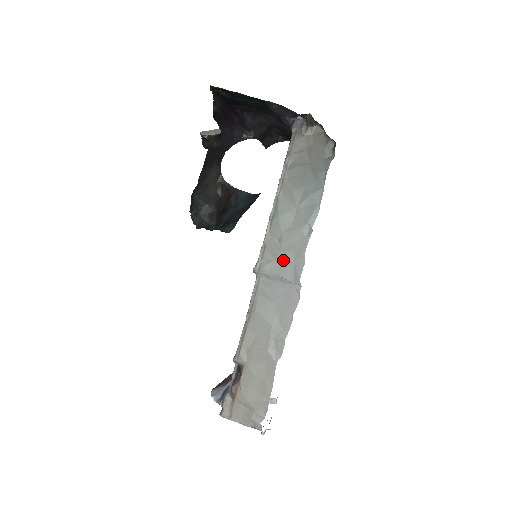
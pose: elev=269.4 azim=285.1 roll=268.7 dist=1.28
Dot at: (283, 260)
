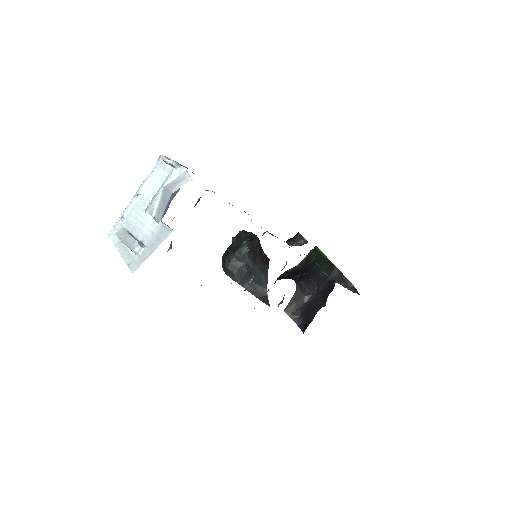
Dot at: (291, 246)
